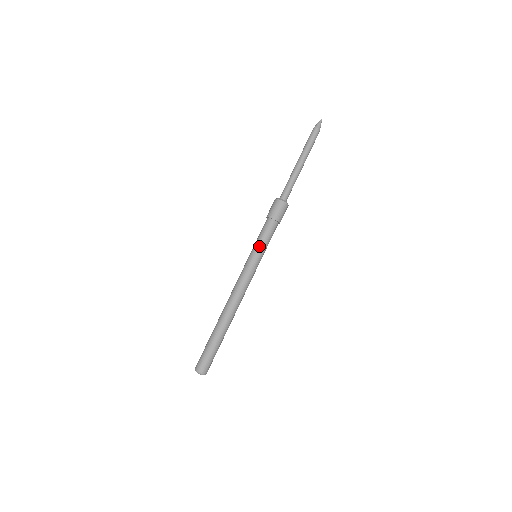
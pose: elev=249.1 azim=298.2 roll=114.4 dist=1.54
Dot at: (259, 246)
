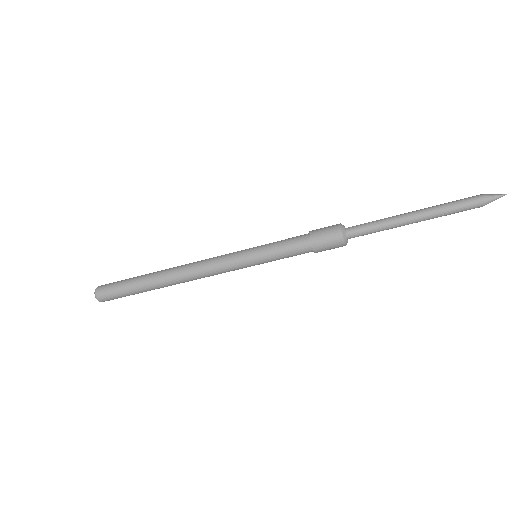
Dot at: (267, 251)
